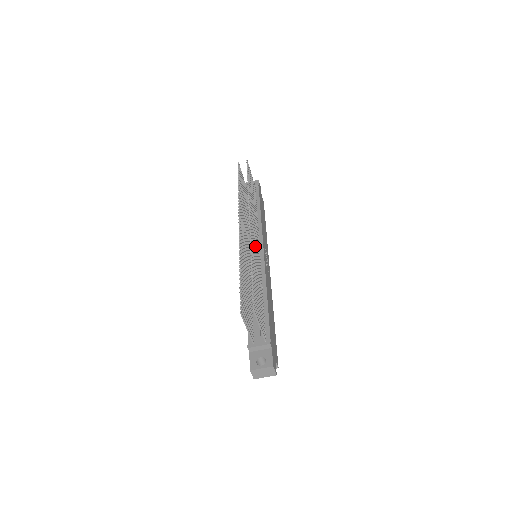
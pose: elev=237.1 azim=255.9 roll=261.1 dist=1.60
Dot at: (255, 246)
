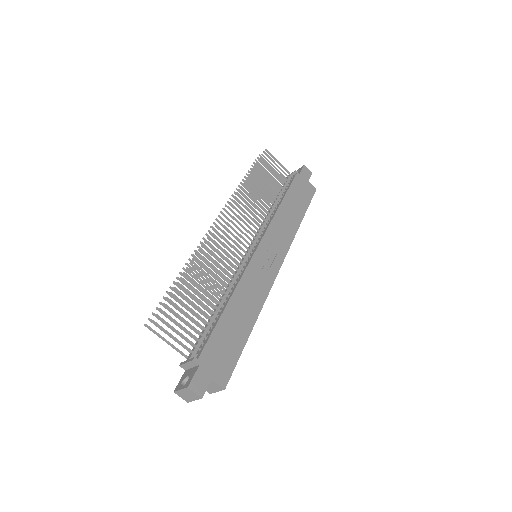
Dot at: (230, 246)
